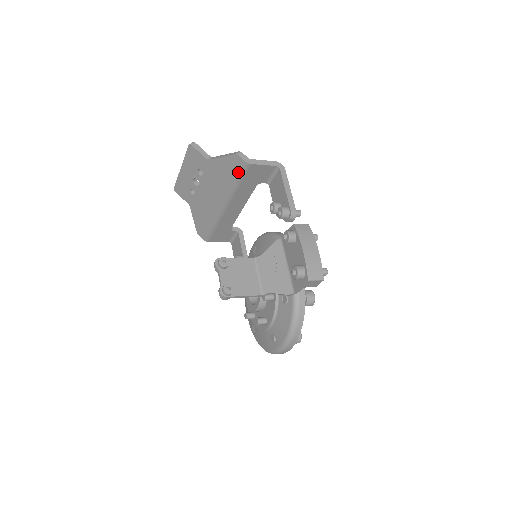
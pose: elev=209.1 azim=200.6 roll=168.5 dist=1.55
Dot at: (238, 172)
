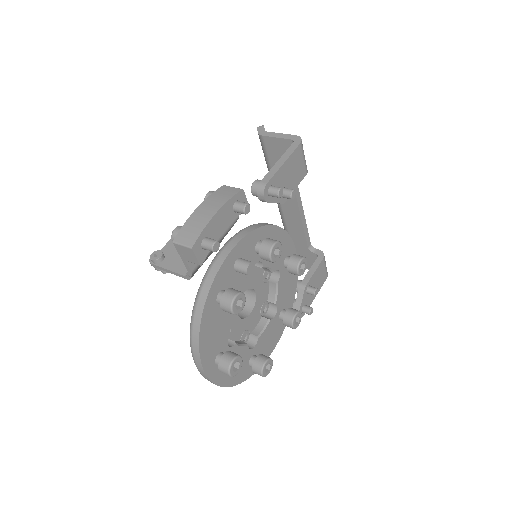
Dot at: (263, 151)
